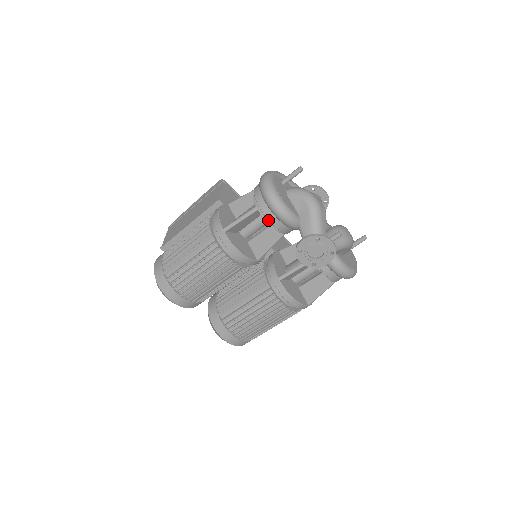
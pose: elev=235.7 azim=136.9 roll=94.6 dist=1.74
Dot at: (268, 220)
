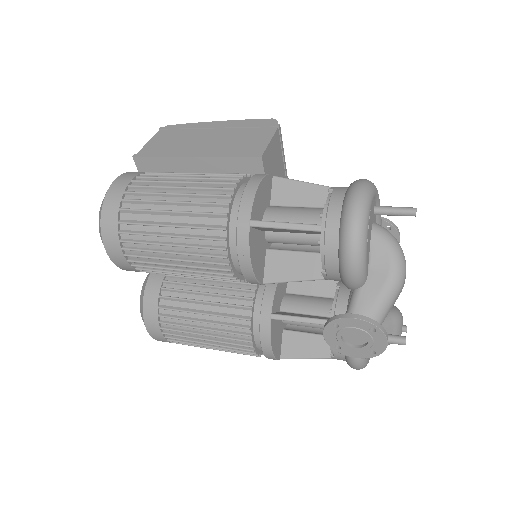
Dot at: (324, 256)
